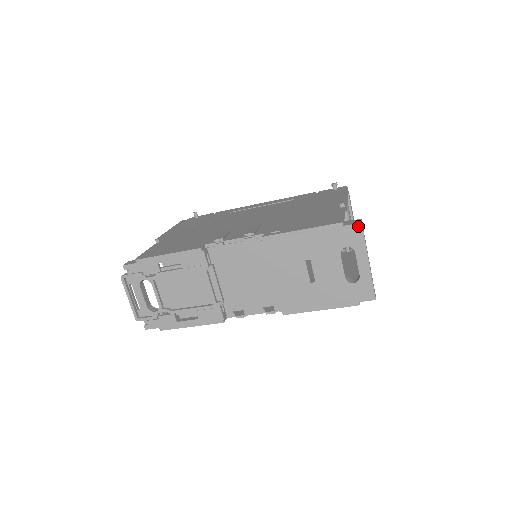
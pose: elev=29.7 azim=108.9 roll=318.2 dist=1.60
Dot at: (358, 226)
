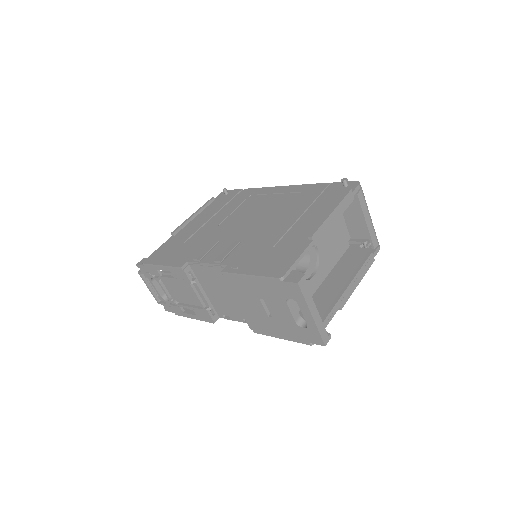
Dot at: (295, 285)
